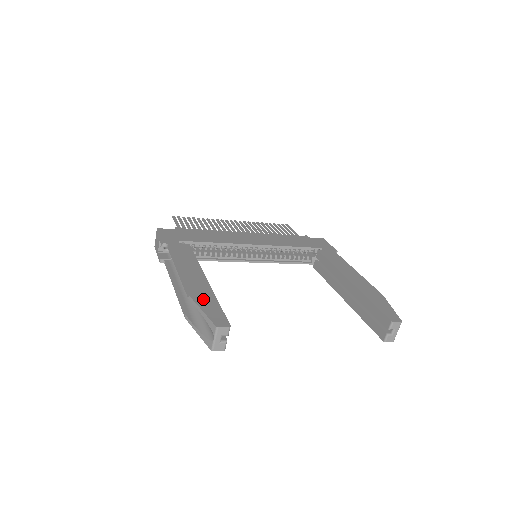
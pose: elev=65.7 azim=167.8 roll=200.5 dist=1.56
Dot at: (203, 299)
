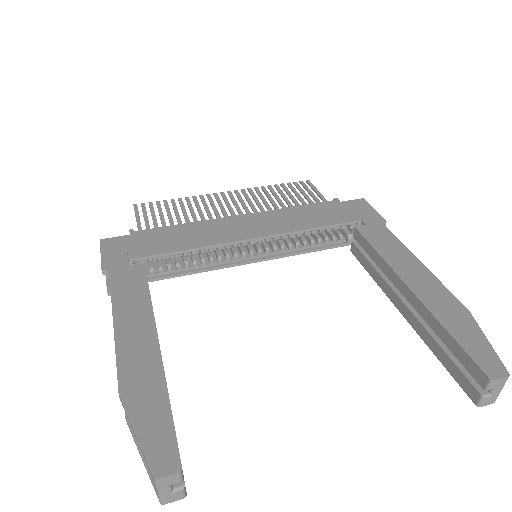
Dot at: (142, 400)
